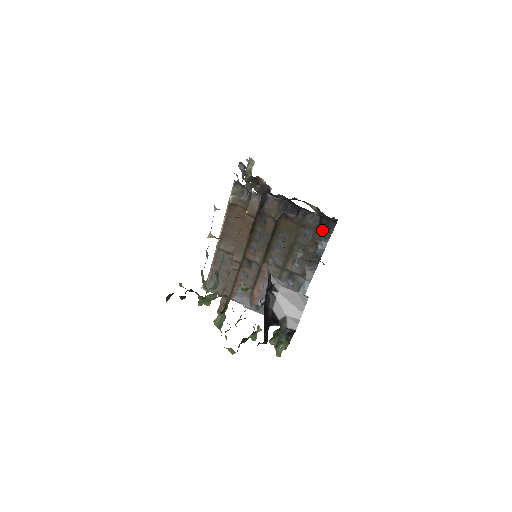
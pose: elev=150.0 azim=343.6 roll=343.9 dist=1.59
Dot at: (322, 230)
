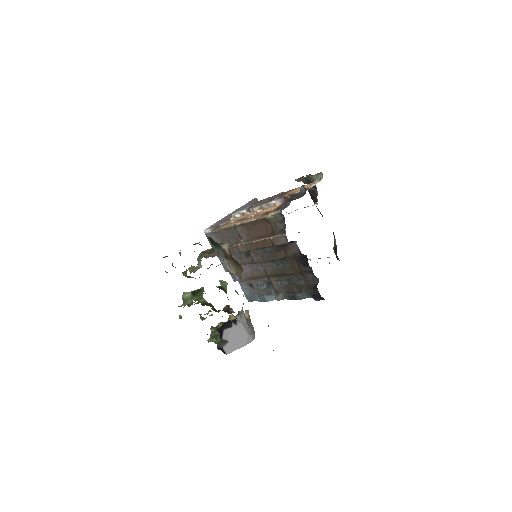
Dot at: occluded
